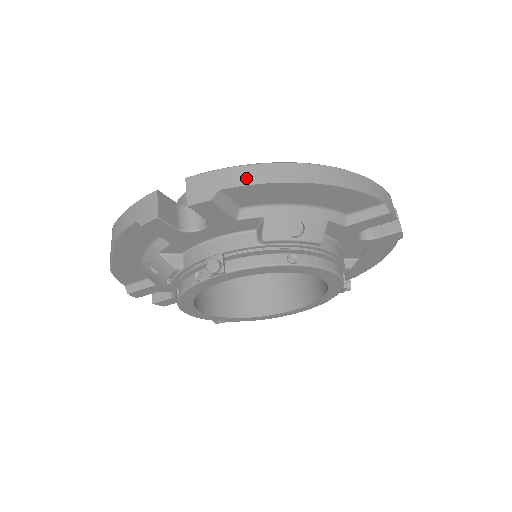
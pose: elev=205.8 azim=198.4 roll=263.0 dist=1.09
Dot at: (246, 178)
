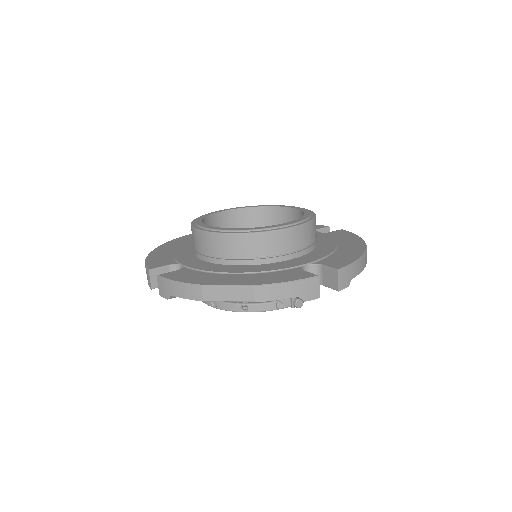
Dot at: (360, 269)
